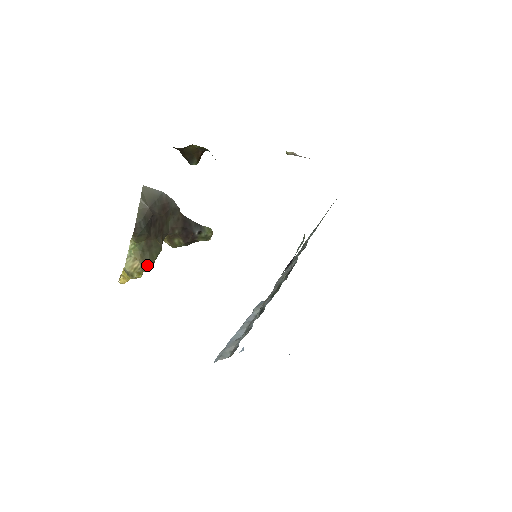
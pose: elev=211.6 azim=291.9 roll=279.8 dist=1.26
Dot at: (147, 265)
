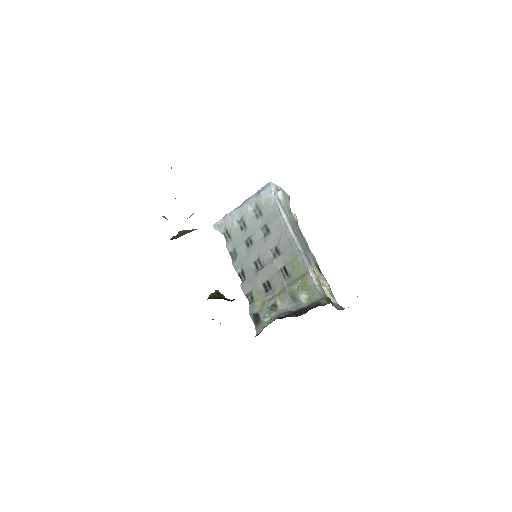
Dot at: occluded
